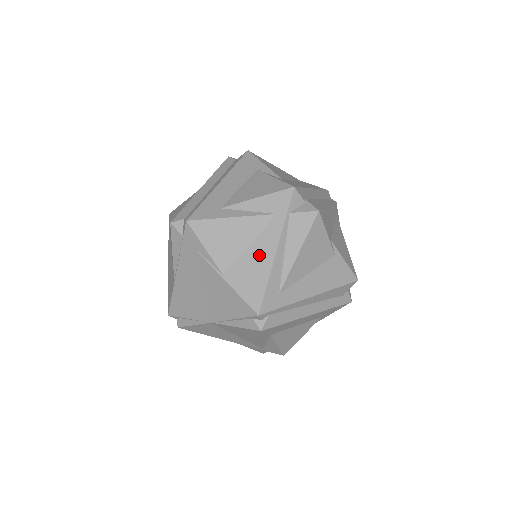
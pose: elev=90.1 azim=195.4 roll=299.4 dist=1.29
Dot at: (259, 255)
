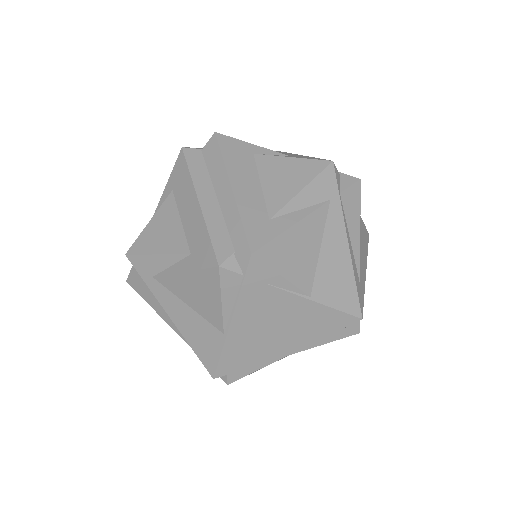
Dot at: (334, 255)
